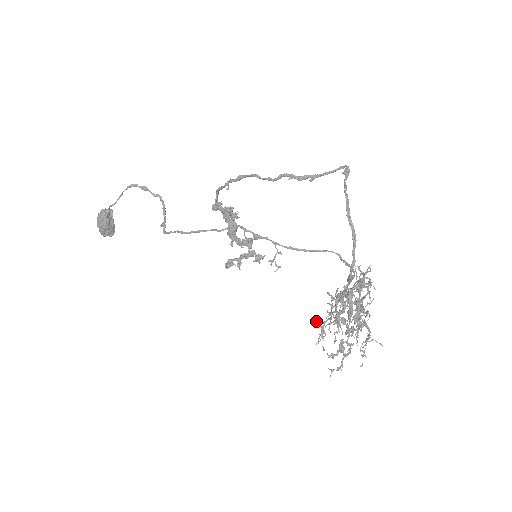
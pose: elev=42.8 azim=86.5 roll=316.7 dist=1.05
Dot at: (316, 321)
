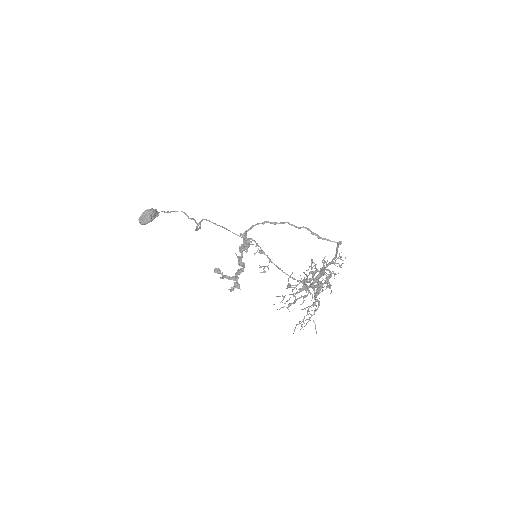
Dot at: (292, 273)
